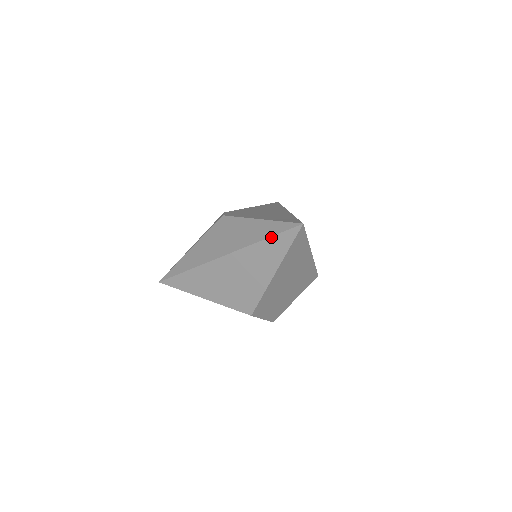
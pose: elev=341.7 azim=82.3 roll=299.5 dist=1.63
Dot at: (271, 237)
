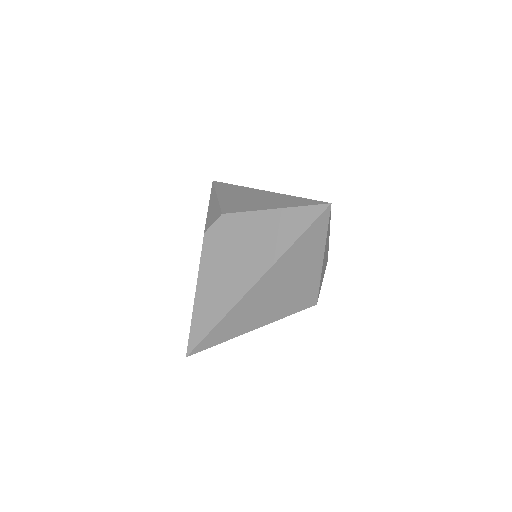
Dot at: occluded
